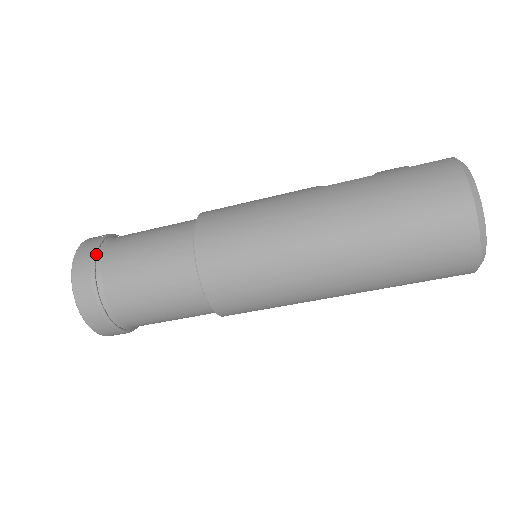
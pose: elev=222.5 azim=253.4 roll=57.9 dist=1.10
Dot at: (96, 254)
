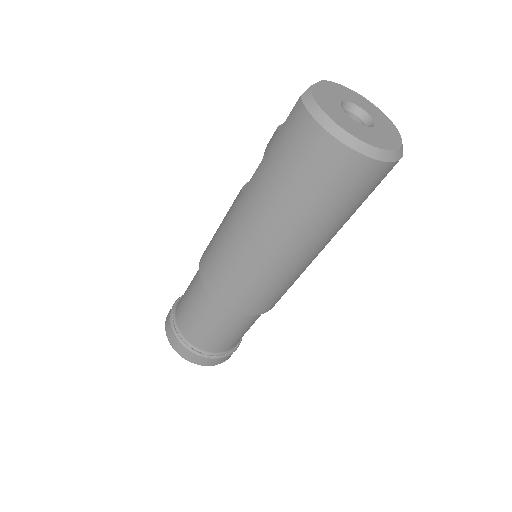
Dot at: (175, 331)
